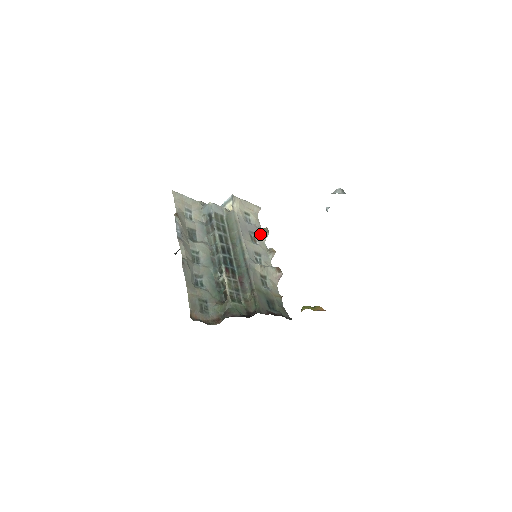
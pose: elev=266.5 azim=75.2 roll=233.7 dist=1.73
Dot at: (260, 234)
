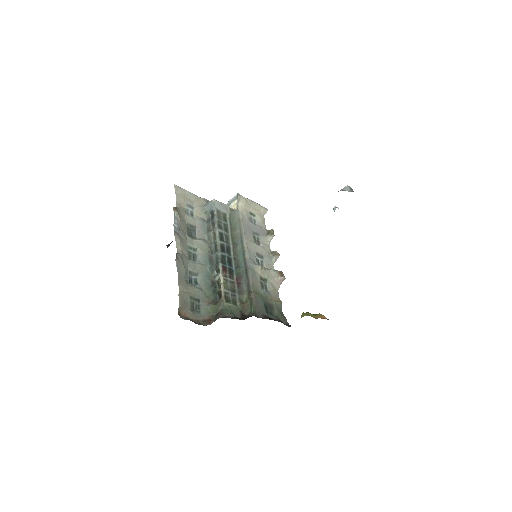
Dot at: (264, 236)
